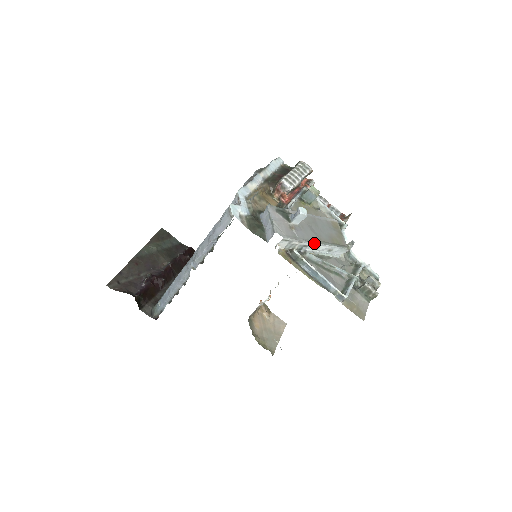
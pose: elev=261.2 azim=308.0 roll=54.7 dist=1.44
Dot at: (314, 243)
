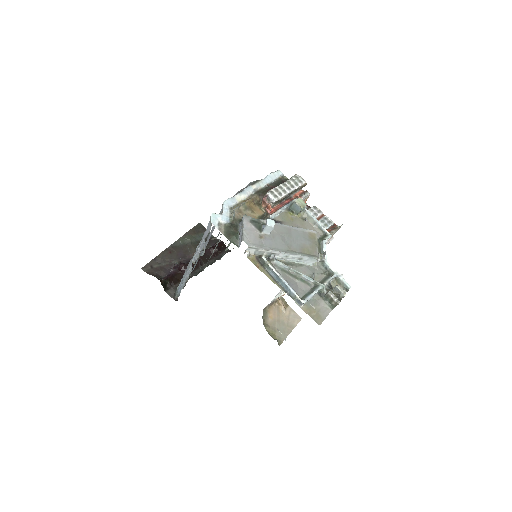
Dot at: (281, 252)
